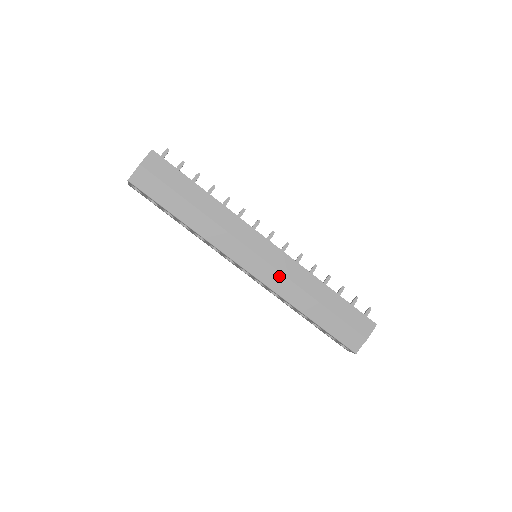
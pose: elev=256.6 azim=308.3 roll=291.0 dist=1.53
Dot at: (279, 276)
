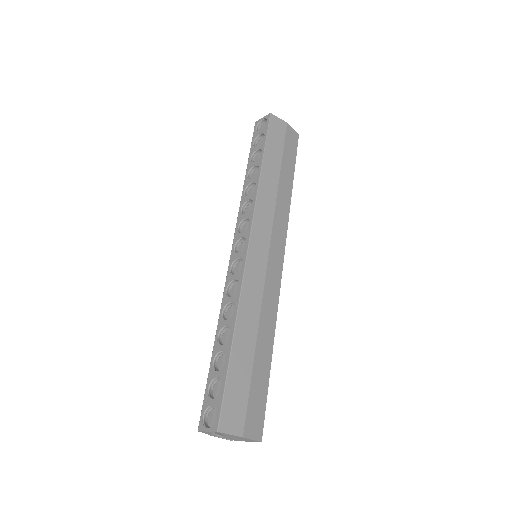
Dot at: (261, 281)
